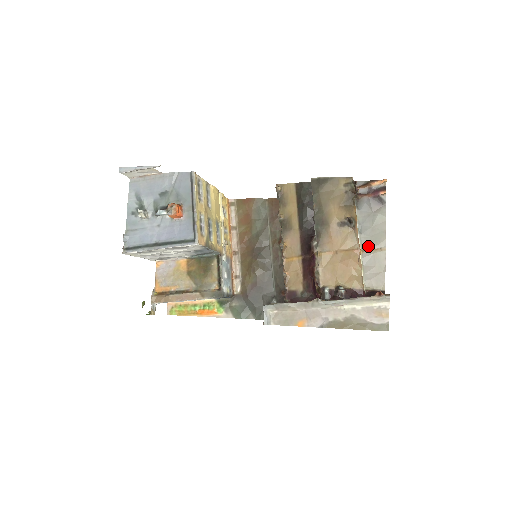
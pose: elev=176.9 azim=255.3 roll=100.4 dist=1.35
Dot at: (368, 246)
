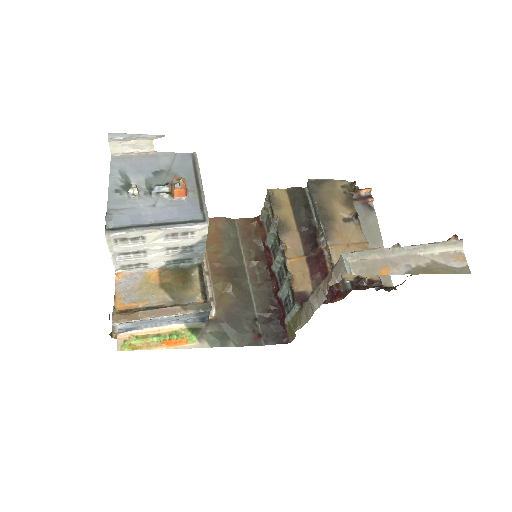
Dot at: occluded
